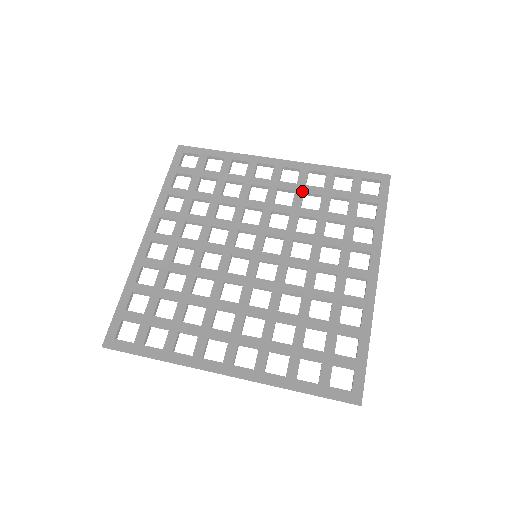
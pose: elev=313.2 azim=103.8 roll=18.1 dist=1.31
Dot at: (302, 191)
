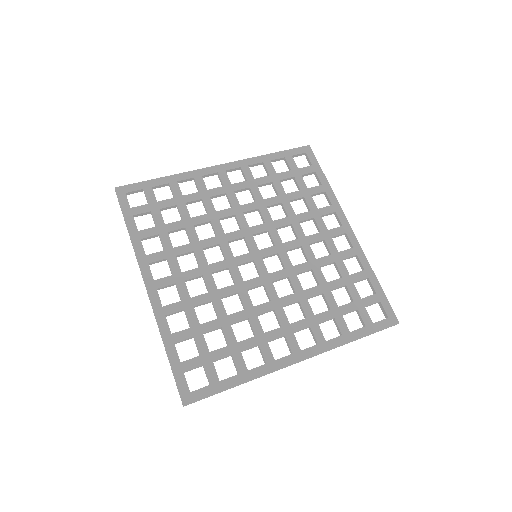
Dot at: (255, 185)
